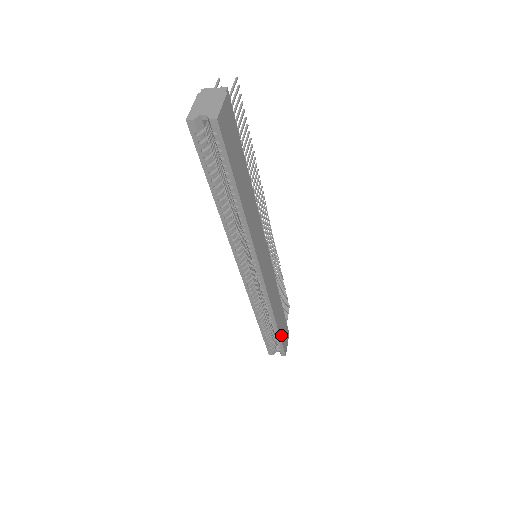
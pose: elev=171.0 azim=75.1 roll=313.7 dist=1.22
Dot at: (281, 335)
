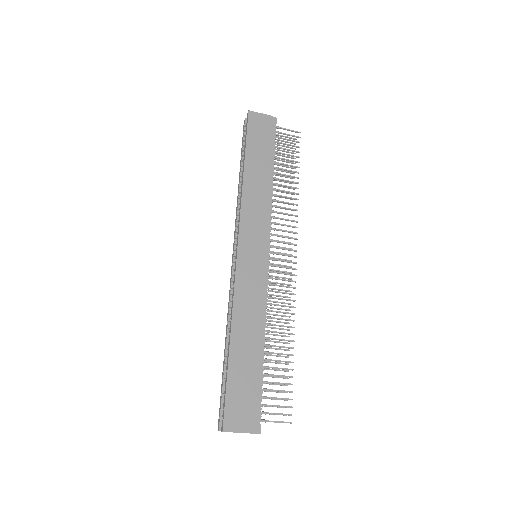
Dot at: (232, 378)
